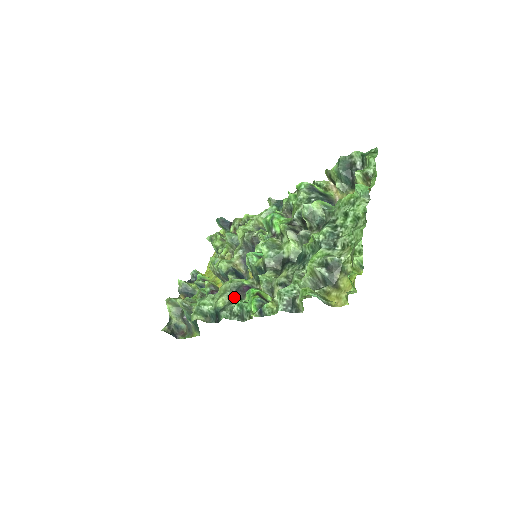
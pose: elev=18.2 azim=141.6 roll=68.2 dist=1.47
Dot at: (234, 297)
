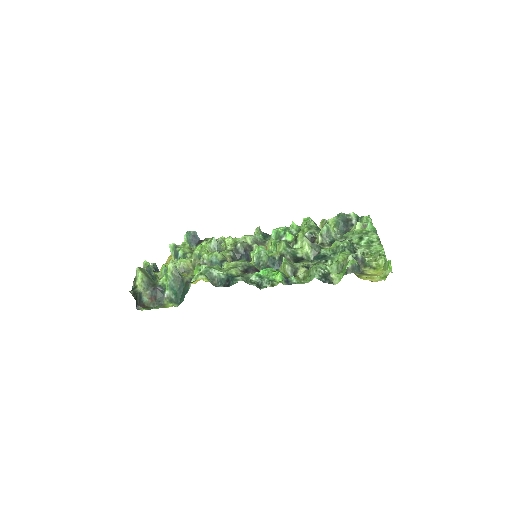
Dot at: (246, 272)
